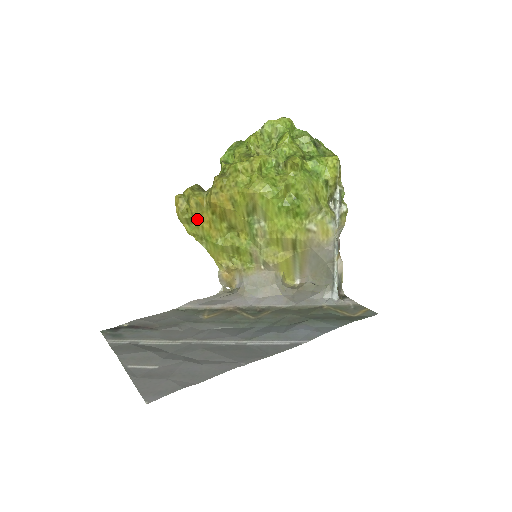
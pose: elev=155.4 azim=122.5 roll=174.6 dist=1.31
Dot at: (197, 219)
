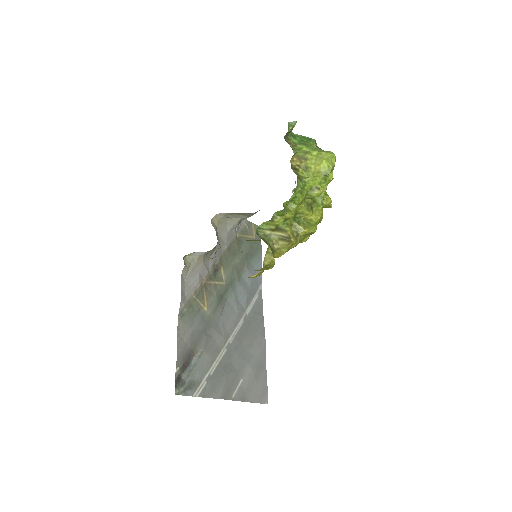
Dot at: occluded
